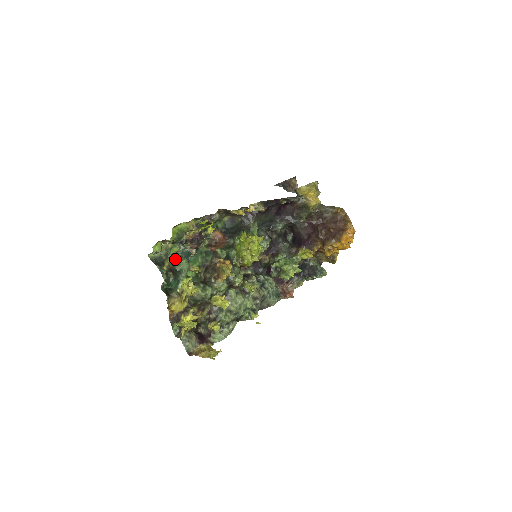
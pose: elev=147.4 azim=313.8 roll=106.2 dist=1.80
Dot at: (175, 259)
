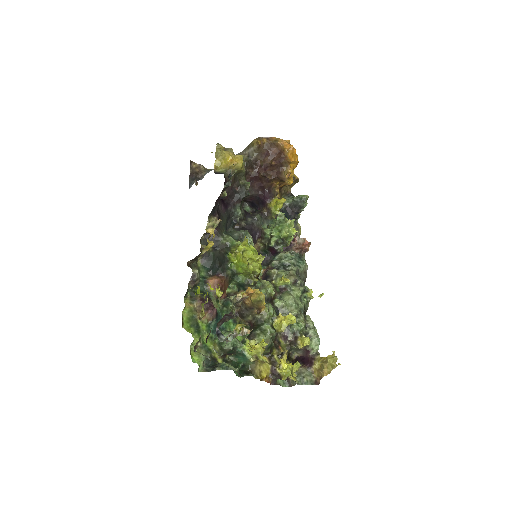
Dot at: (217, 344)
